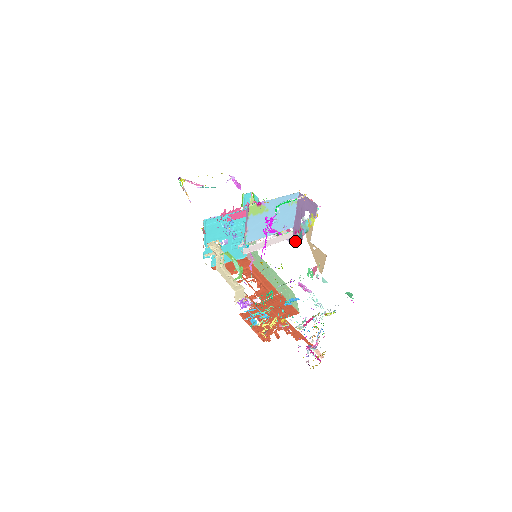
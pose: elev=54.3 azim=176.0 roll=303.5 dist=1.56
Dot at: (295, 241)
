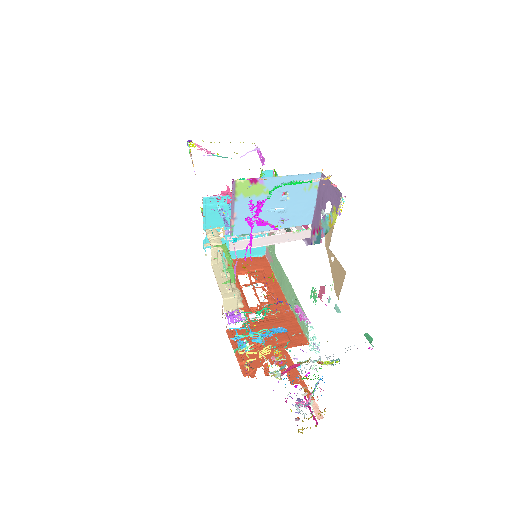
Dot at: (313, 244)
